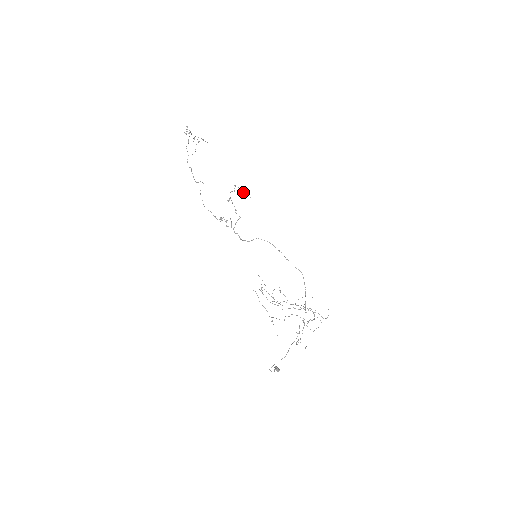
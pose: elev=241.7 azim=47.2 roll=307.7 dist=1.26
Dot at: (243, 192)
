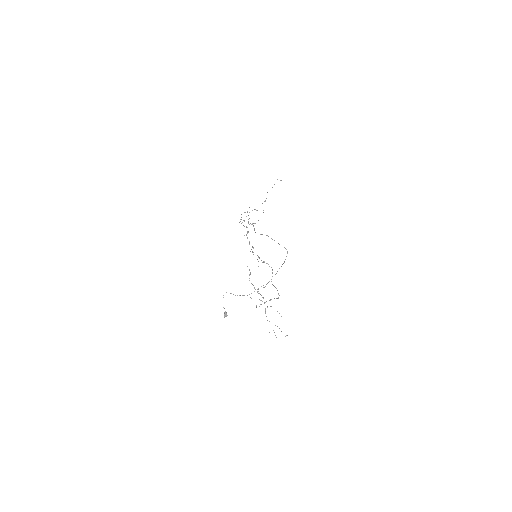
Dot at: occluded
